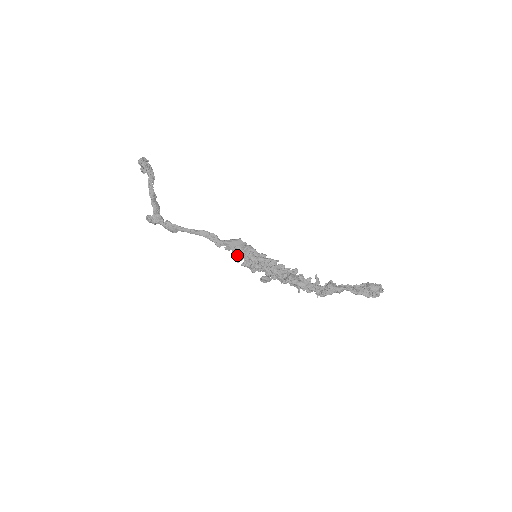
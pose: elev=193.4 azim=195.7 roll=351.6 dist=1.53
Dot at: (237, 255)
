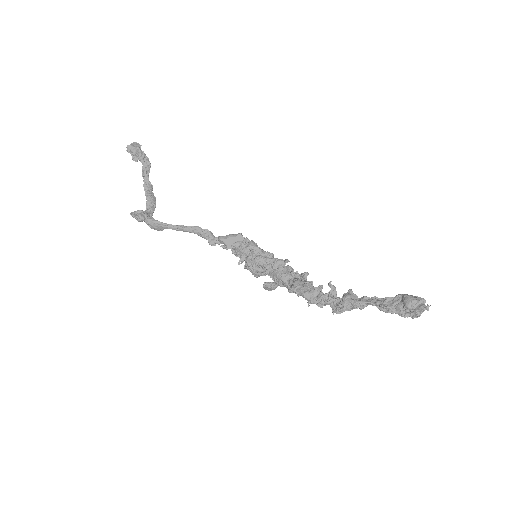
Dot at: (238, 255)
